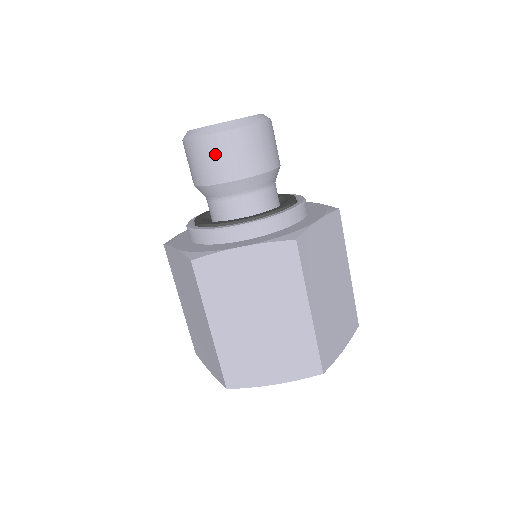
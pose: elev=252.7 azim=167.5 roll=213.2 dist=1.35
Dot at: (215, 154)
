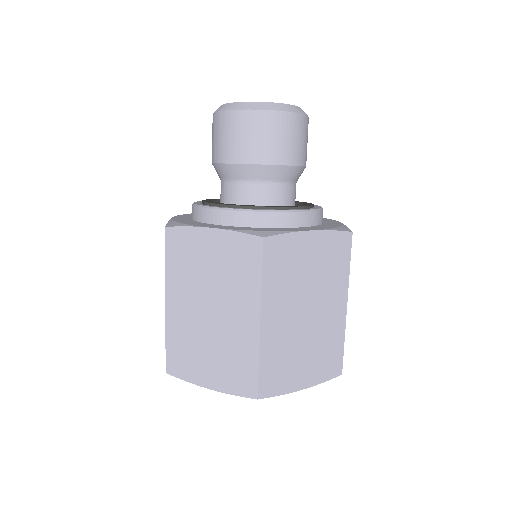
Dot at: (227, 131)
